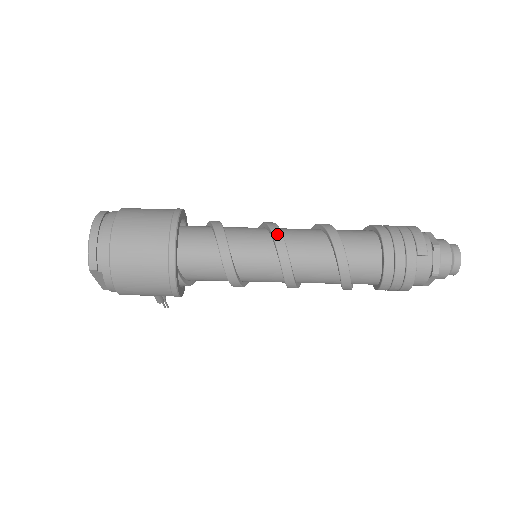
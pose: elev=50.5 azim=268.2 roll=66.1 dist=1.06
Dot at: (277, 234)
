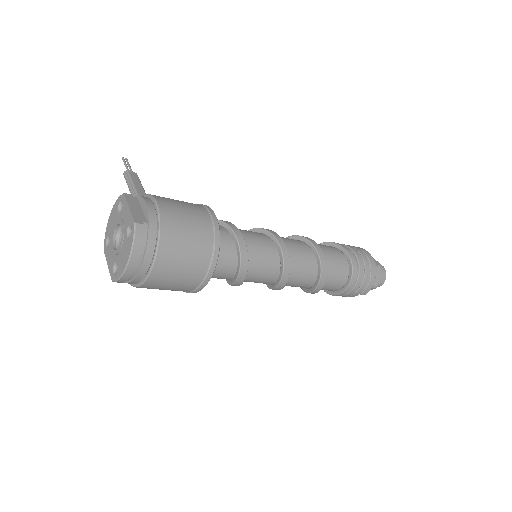
Dot at: (286, 274)
